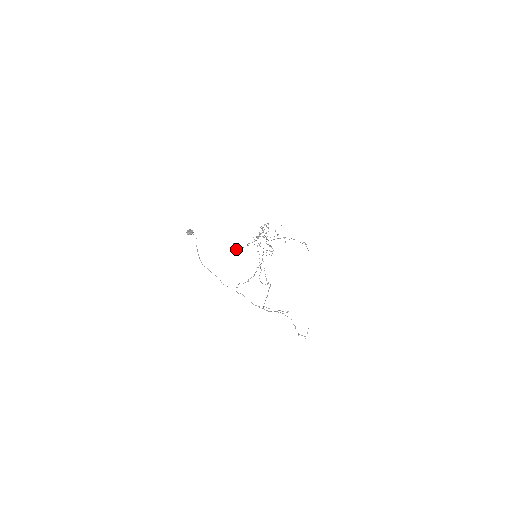
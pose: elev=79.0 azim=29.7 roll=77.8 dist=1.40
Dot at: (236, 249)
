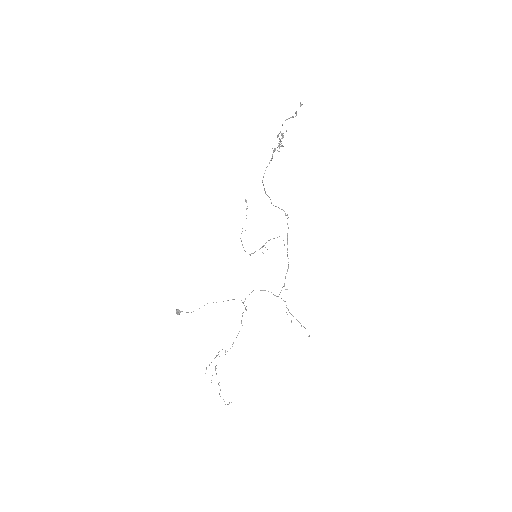
Dot at: occluded
